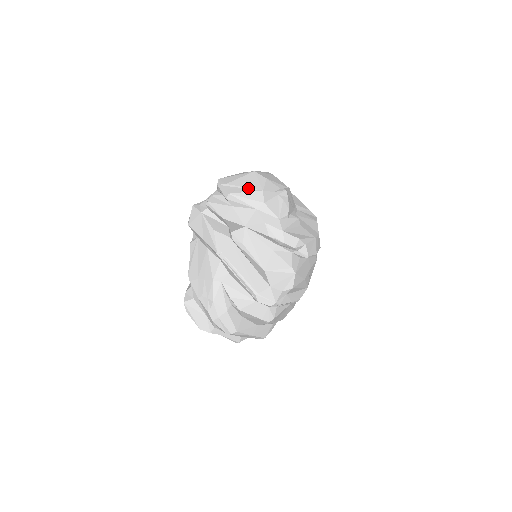
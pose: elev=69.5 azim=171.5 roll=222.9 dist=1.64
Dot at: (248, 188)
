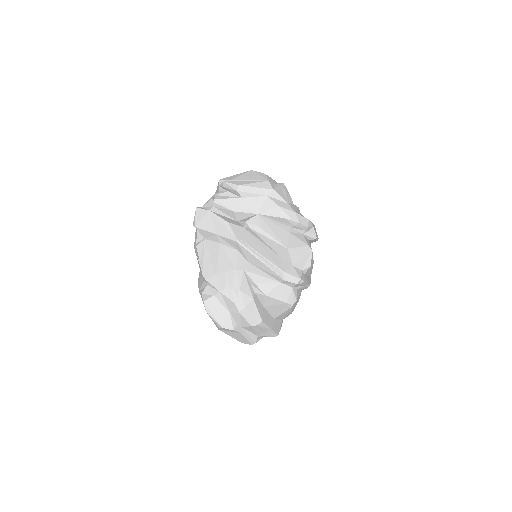
Dot at: (254, 180)
